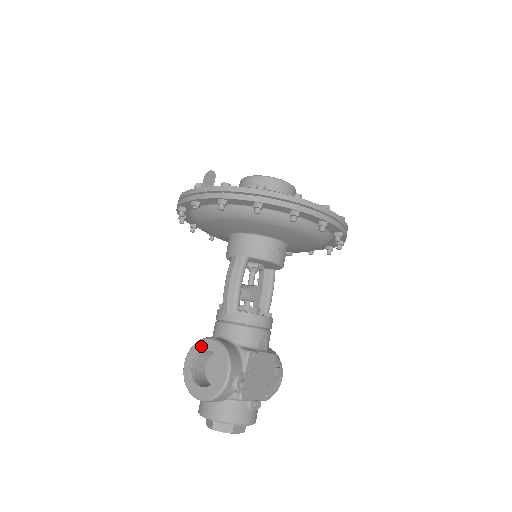
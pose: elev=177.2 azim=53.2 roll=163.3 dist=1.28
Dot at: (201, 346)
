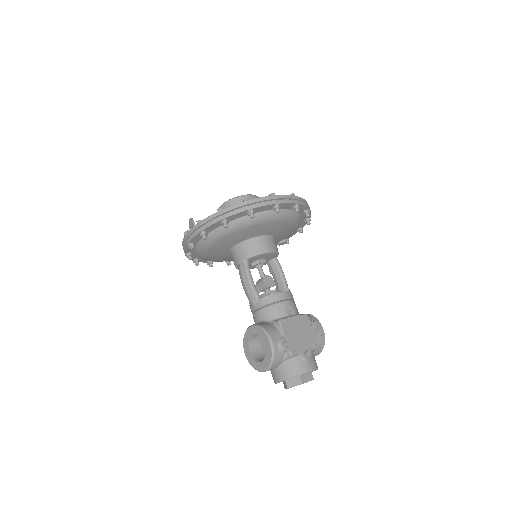
Dot at: (247, 335)
